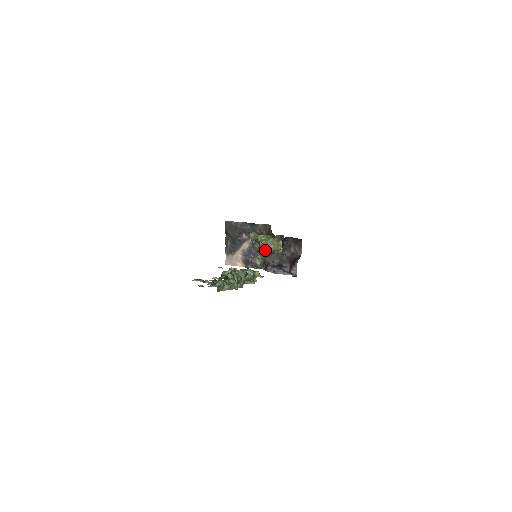
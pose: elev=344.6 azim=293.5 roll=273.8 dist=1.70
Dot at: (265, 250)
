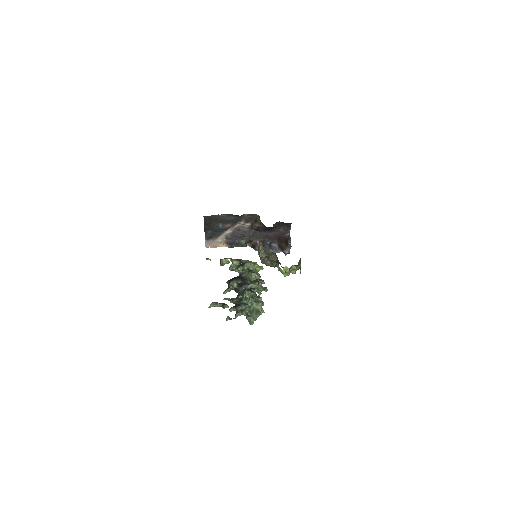
Dot at: occluded
